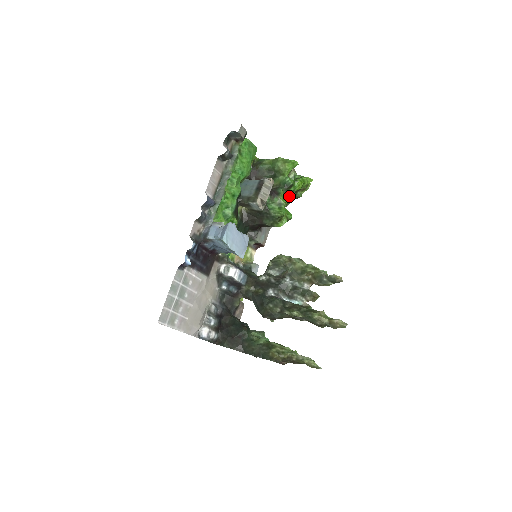
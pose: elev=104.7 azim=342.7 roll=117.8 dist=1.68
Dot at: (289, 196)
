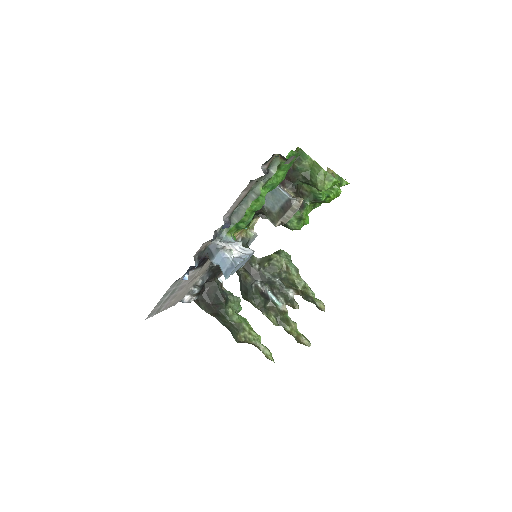
Dot at: (314, 207)
